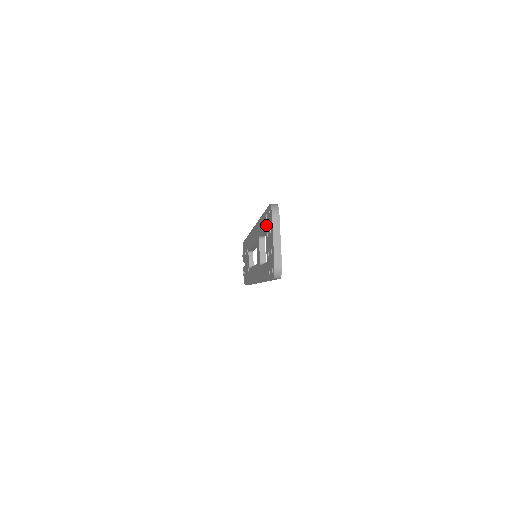
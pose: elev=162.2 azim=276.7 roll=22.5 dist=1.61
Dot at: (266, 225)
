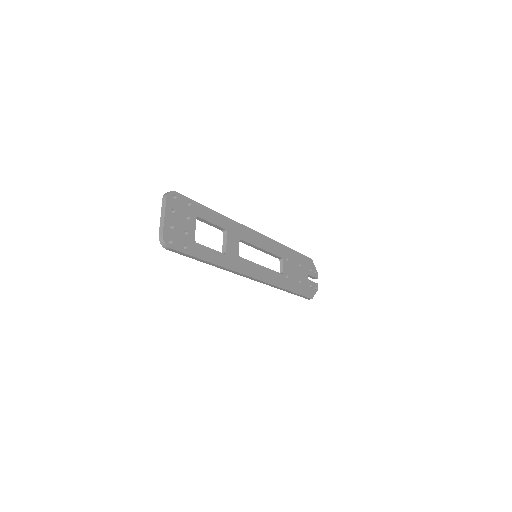
Dot at: occluded
